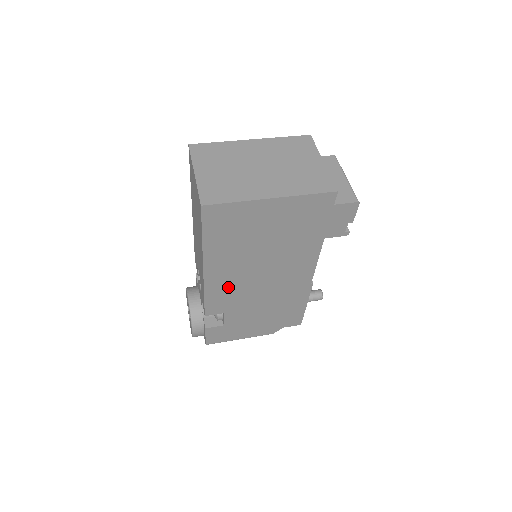
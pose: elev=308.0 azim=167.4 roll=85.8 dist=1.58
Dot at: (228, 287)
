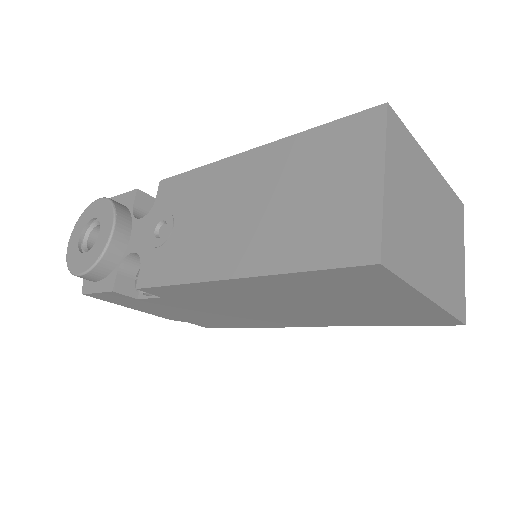
Dot at: (215, 294)
